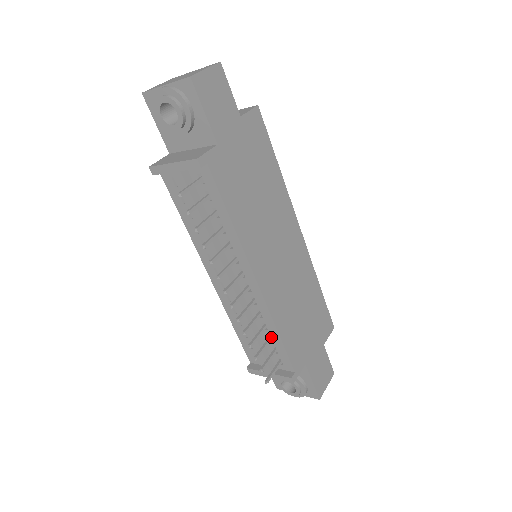
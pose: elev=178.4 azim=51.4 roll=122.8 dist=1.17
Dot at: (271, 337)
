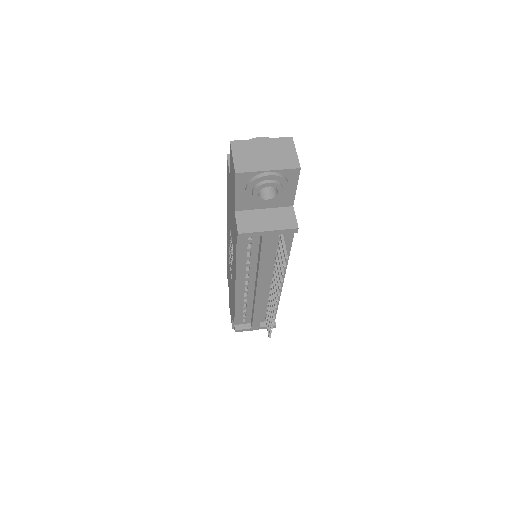
Dot at: occluded
